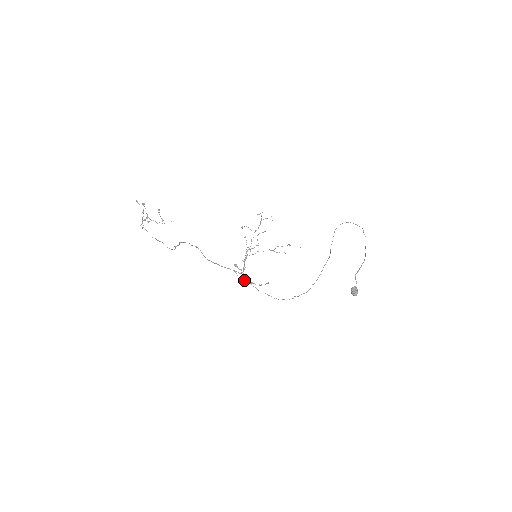
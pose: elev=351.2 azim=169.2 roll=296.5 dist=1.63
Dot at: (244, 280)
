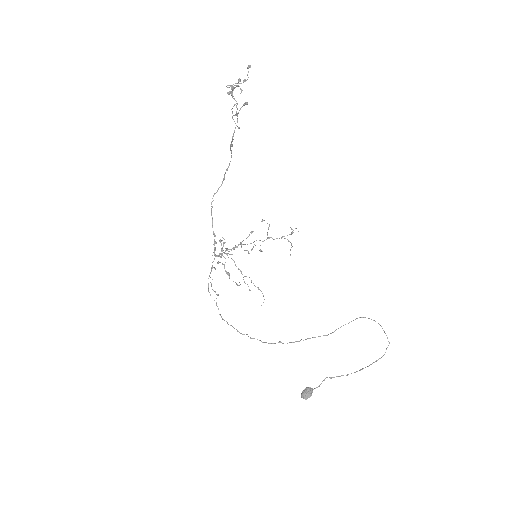
Dot at: (219, 262)
